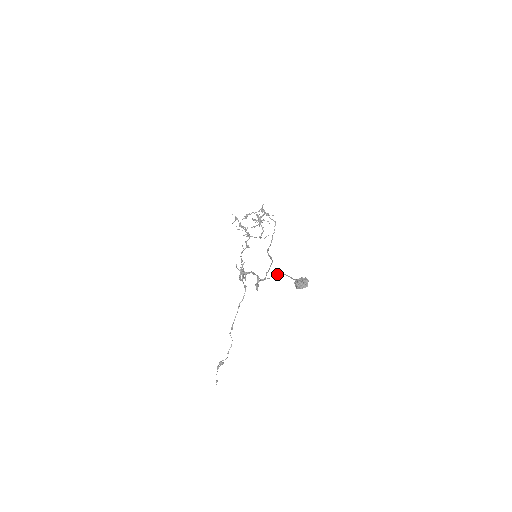
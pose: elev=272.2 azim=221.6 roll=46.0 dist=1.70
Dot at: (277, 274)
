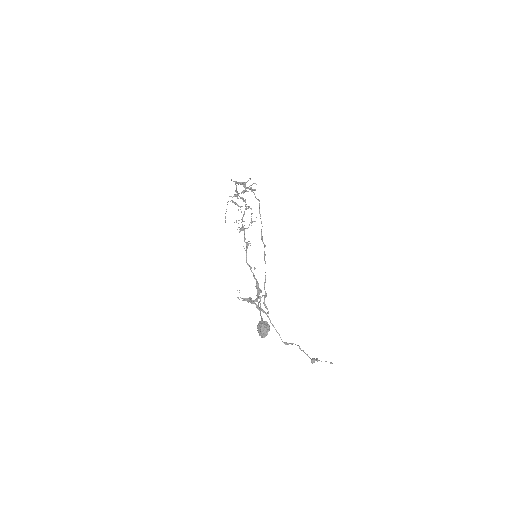
Dot at: (258, 303)
